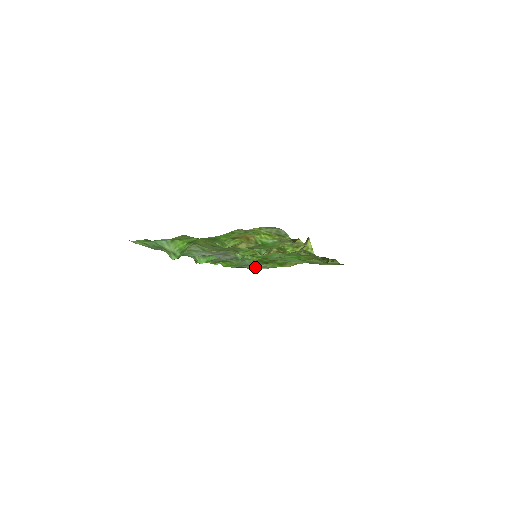
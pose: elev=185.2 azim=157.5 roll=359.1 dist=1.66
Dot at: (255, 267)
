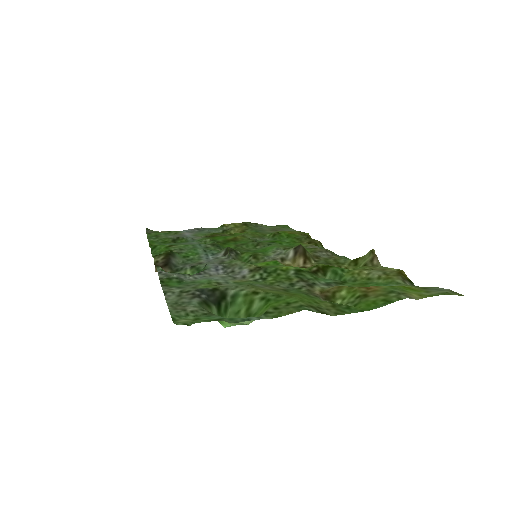
Dot at: (176, 234)
